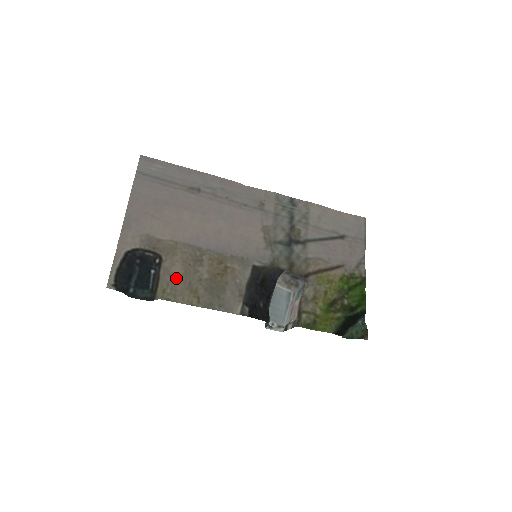
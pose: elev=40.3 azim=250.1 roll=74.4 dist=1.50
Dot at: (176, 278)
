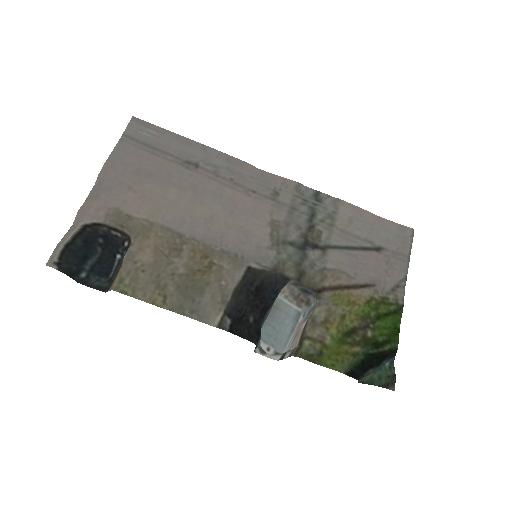
Dot at: (141, 267)
